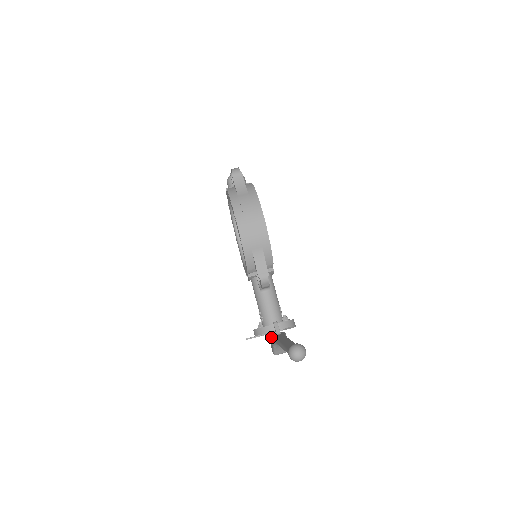
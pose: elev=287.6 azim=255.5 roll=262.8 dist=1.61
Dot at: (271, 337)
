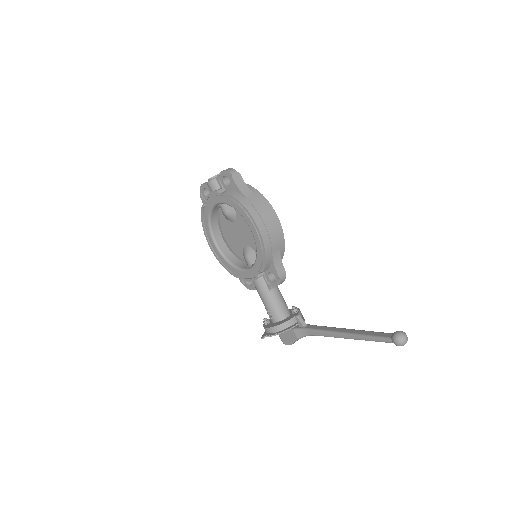
Dot at: (295, 330)
